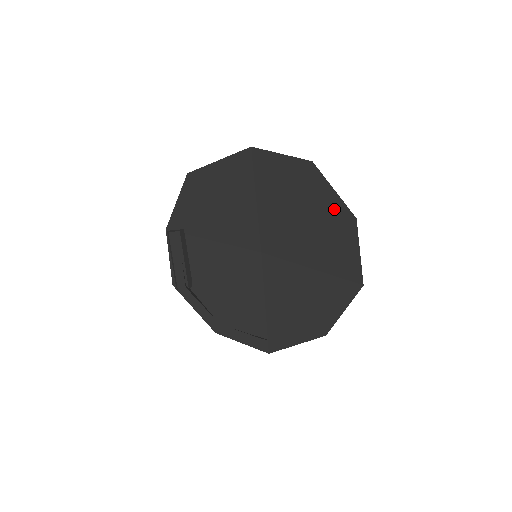
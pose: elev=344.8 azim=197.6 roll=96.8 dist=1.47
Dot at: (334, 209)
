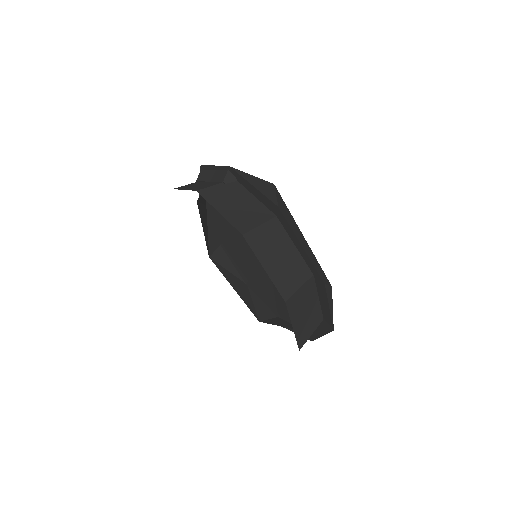
Dot at: occluded
